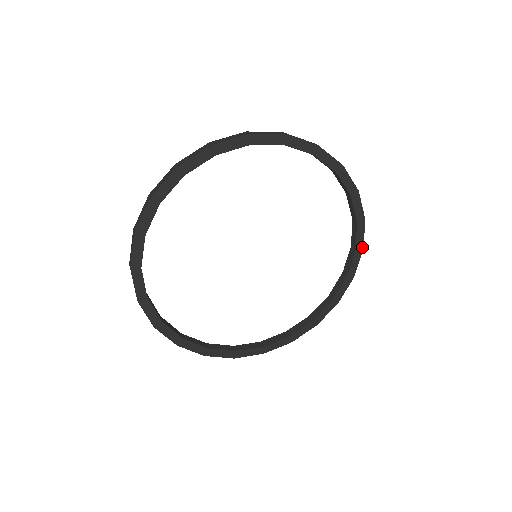
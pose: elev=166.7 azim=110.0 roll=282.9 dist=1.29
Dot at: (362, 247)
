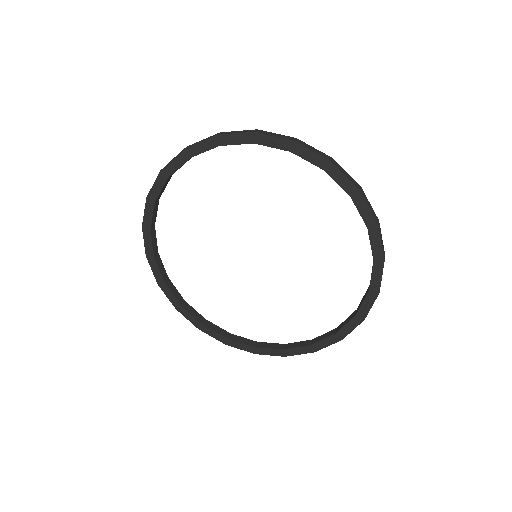
Dot at: (375, 223)
